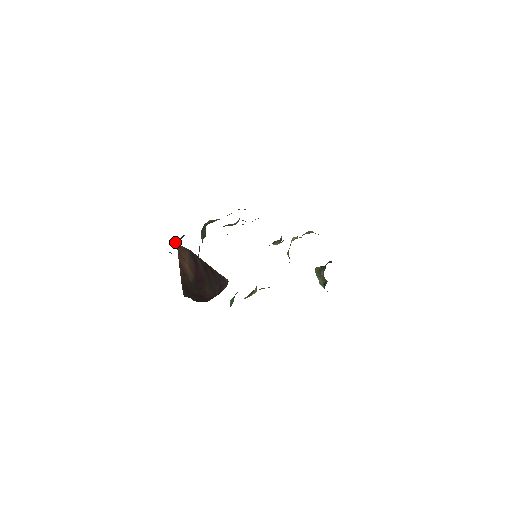
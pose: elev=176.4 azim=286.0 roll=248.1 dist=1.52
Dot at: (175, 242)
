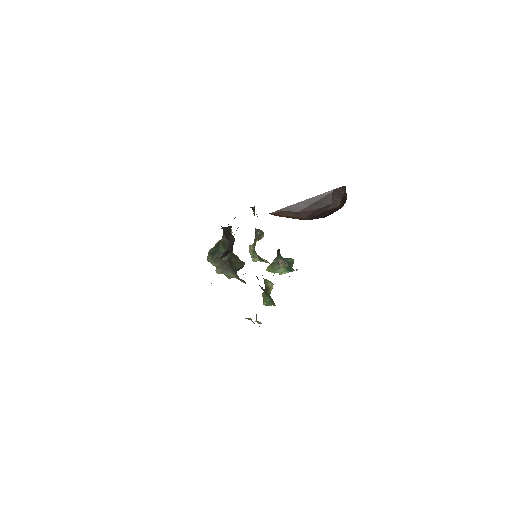
Dot at: (231, 250)
